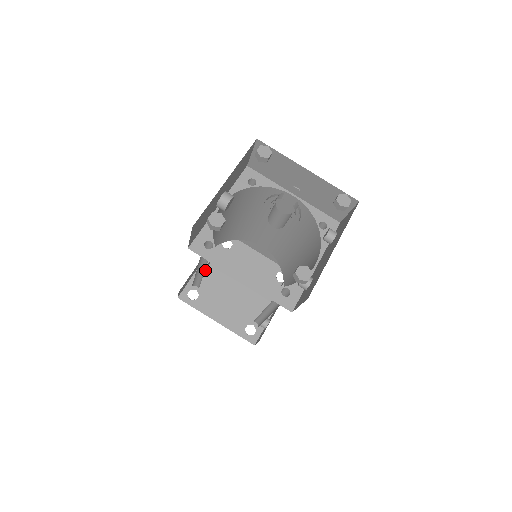
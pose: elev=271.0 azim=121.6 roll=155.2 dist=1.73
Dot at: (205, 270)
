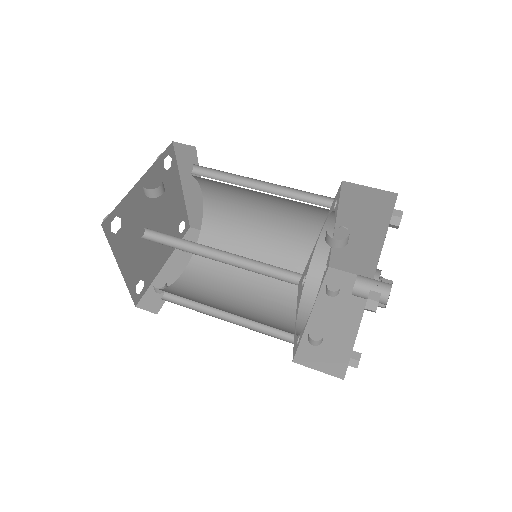
Dot at: (139, 192)
